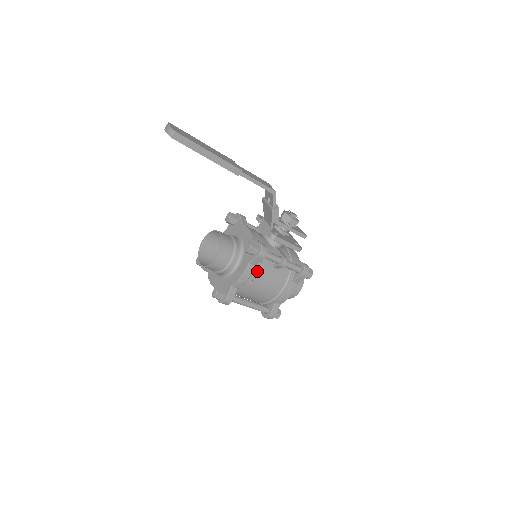
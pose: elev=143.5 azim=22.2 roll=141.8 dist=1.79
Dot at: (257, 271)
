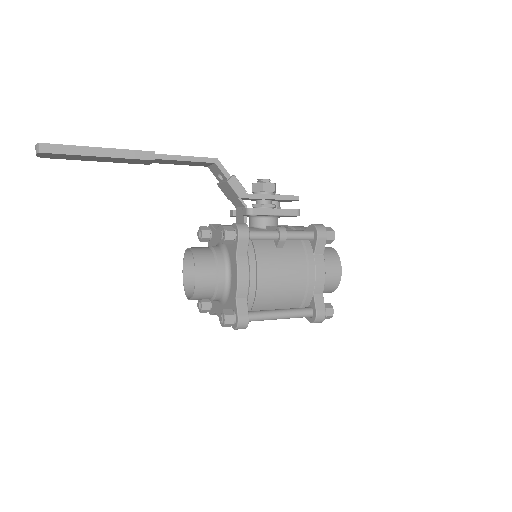
Dot at: (254, 261)
